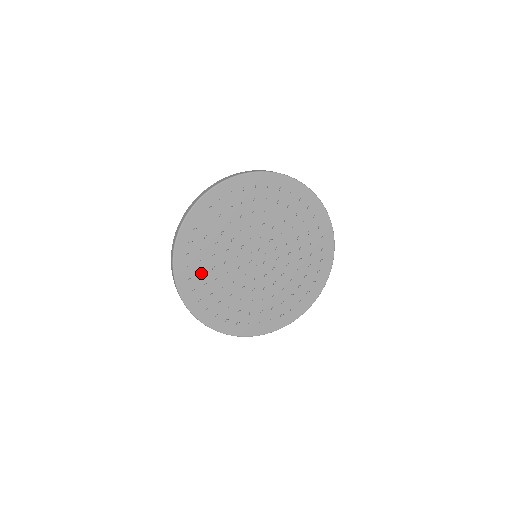
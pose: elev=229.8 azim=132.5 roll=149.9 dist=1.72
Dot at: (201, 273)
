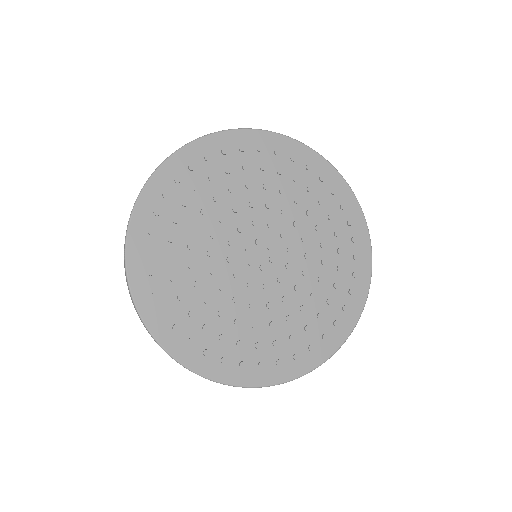
Dot at: (178, 295)
